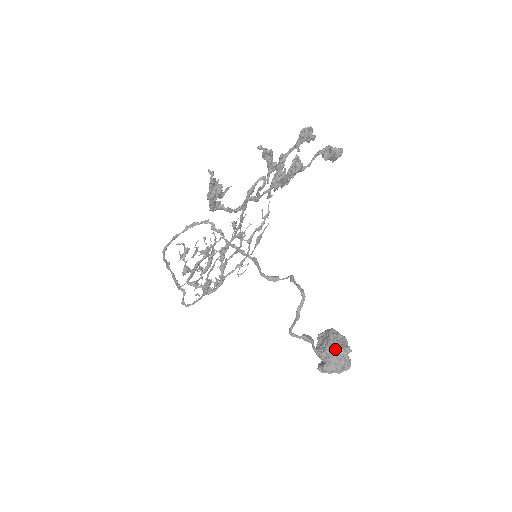
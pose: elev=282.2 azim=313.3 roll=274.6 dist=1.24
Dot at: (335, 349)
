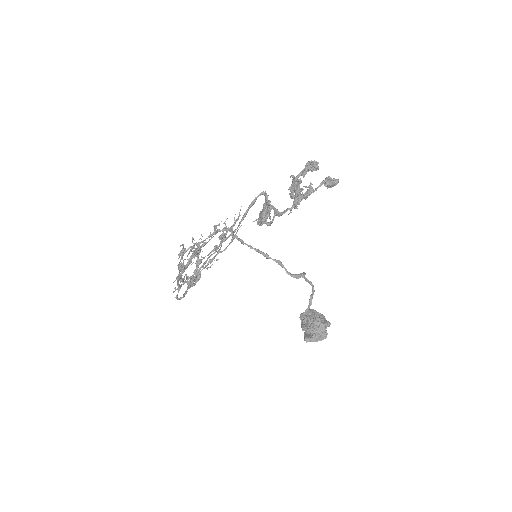
Dot at: (322, 324)
